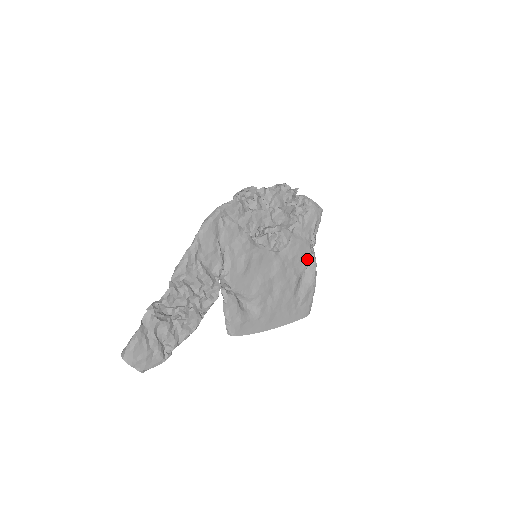
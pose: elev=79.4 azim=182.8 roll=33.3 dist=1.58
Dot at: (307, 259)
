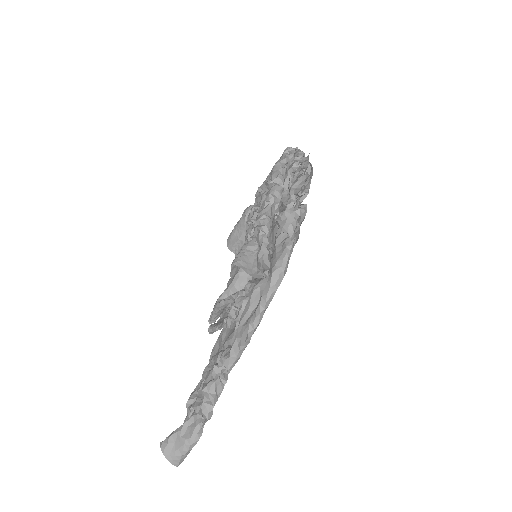
Dot at: occluded
